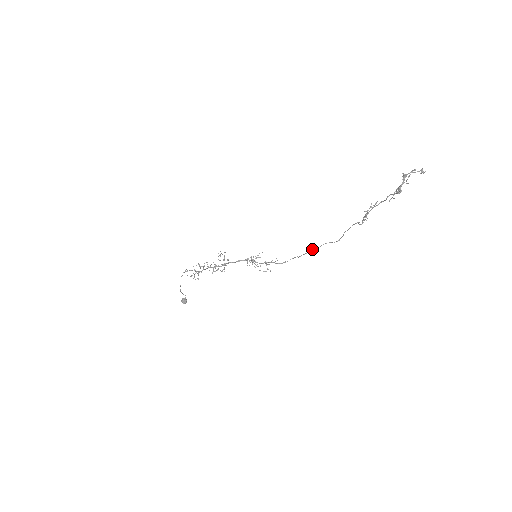
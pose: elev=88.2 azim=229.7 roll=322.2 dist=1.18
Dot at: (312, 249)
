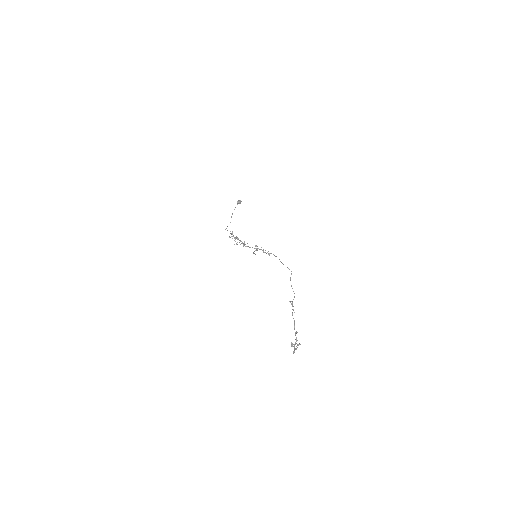
Dot at: occluded
